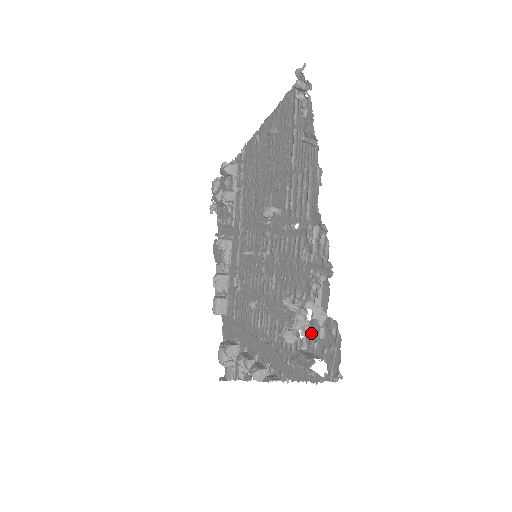
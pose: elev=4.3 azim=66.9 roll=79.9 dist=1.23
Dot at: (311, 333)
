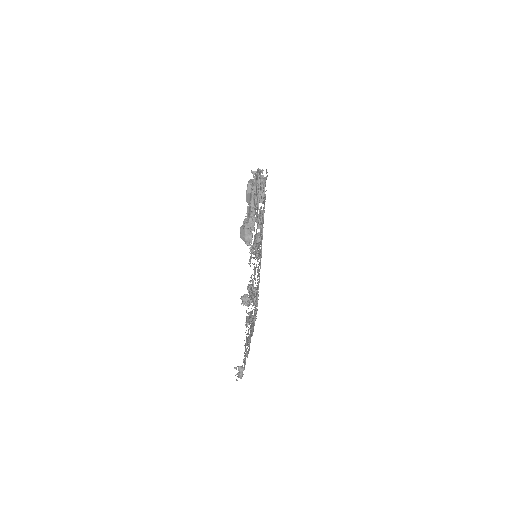
Dot at: occluded
